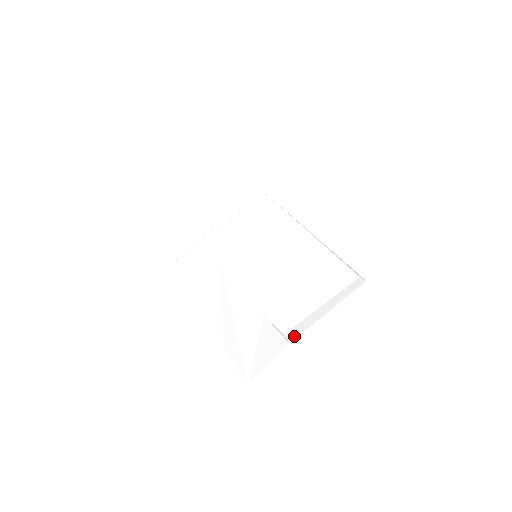
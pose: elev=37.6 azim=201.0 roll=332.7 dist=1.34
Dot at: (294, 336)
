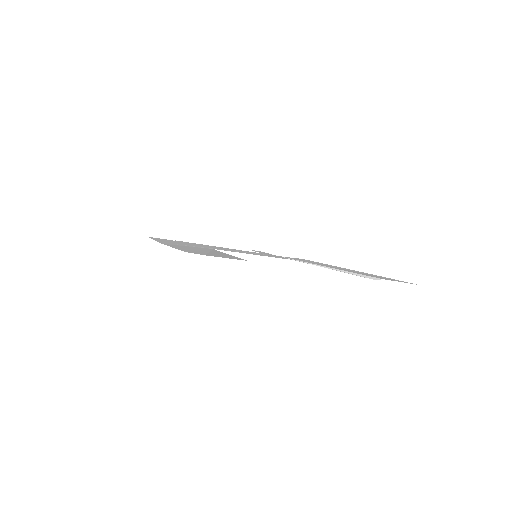
Dot at: occluded
